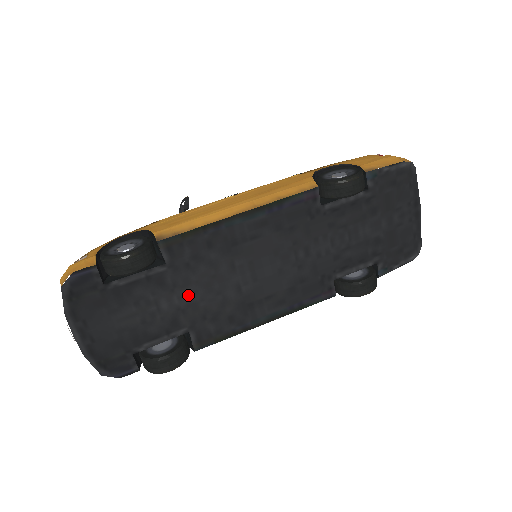
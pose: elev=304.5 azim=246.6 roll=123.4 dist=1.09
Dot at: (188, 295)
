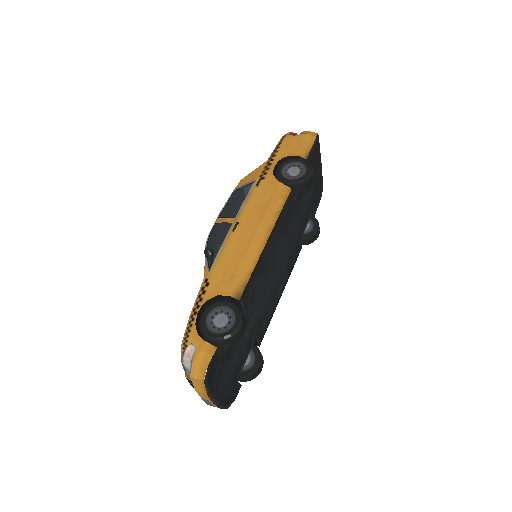
Dot at: (253, 317)
